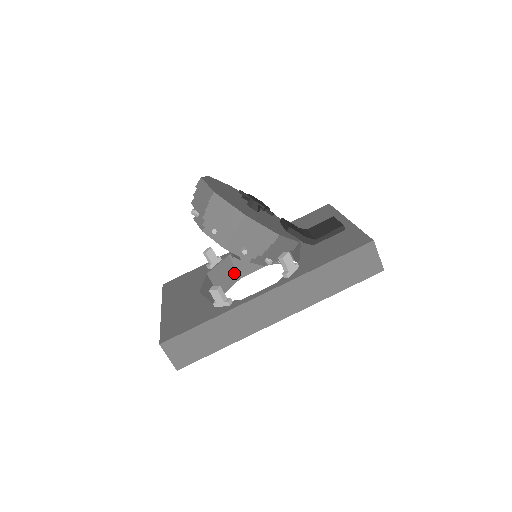
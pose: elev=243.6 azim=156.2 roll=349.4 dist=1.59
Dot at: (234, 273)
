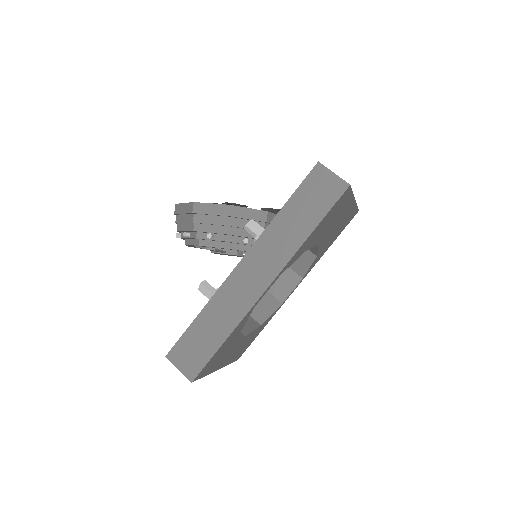
Dot at: (272, 300)
